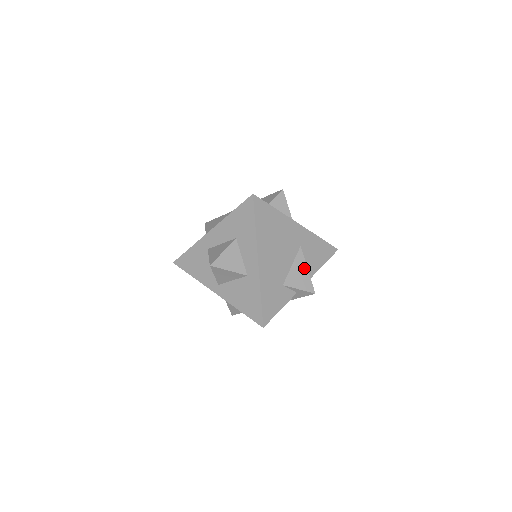
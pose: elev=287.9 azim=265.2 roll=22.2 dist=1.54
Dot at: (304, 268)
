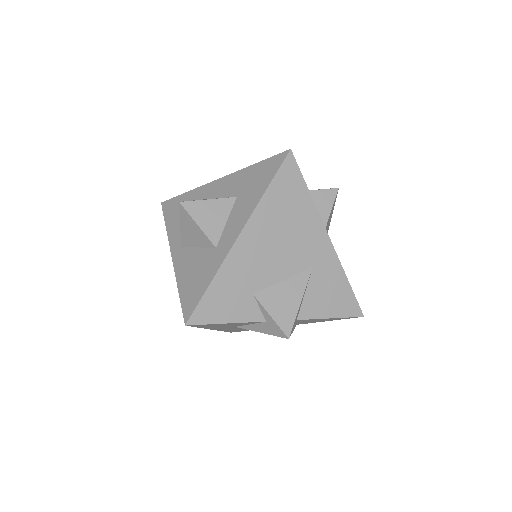
Dot at: (297, 296)
